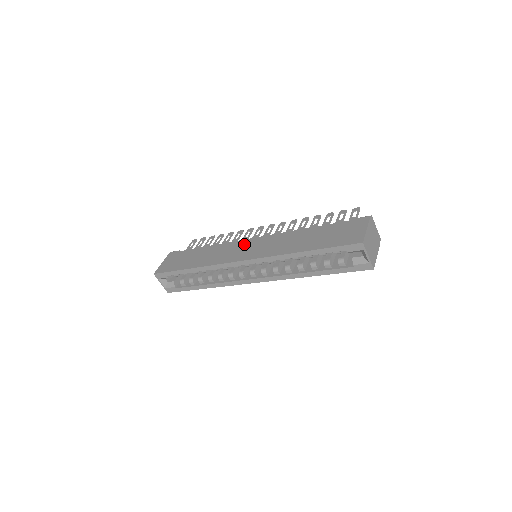
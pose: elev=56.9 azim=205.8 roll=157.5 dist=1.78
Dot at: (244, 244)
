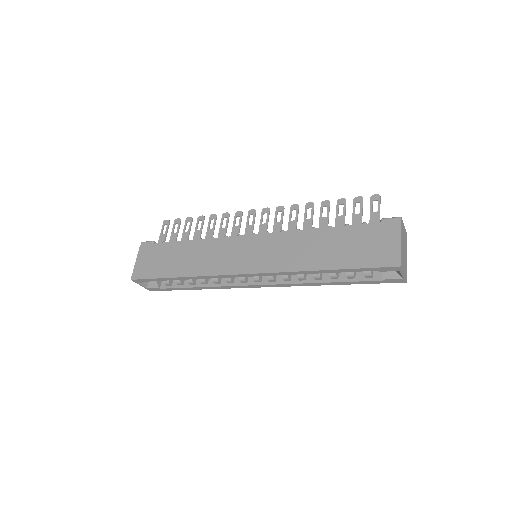
Dot at: (240, 245)
